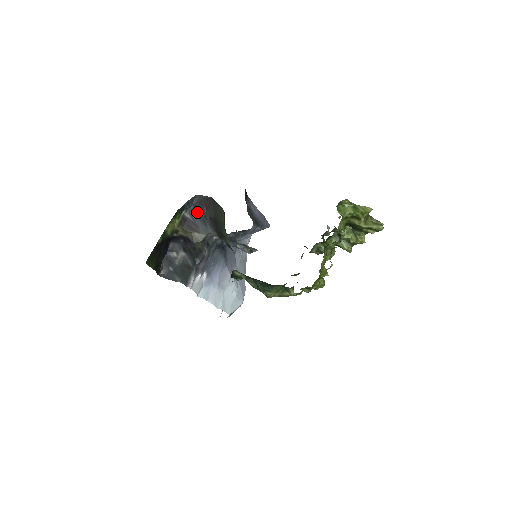
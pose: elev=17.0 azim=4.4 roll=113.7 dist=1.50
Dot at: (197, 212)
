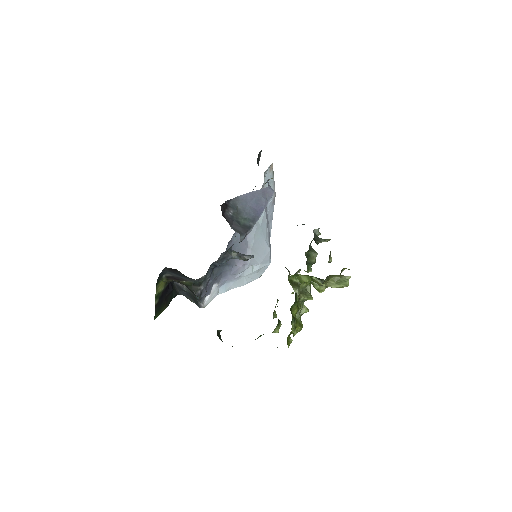
Dot at: (174, 273)
